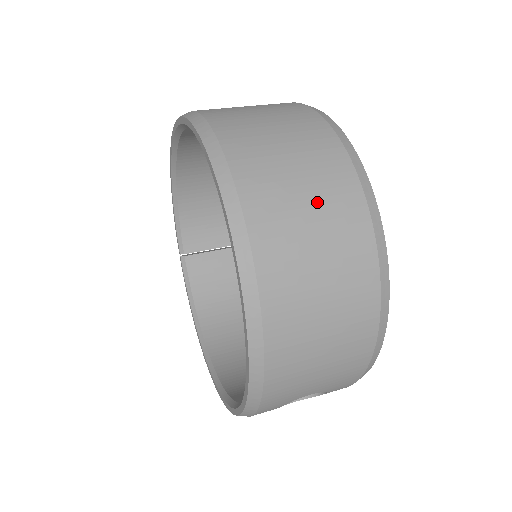
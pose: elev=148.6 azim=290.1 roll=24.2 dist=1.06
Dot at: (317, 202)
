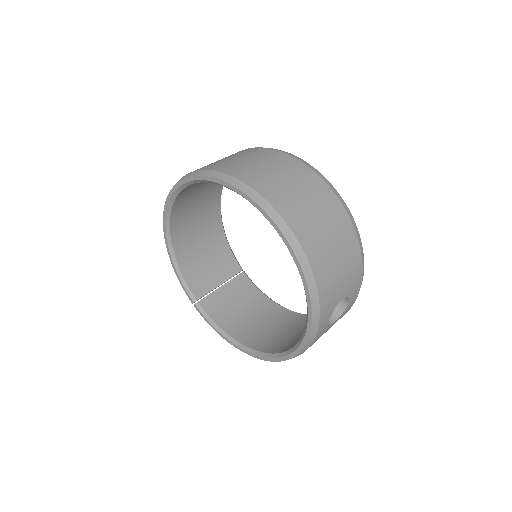
Dot at: (289, 177)
